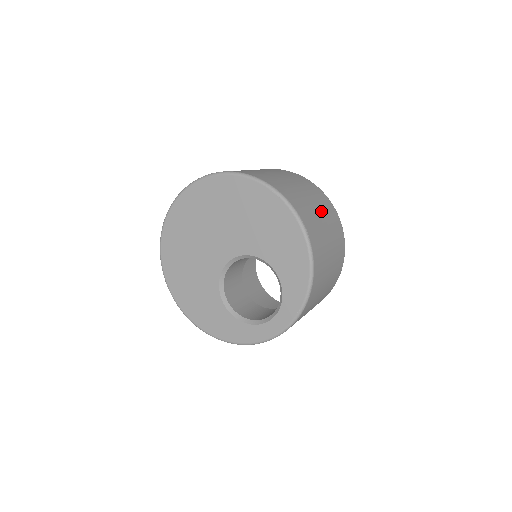
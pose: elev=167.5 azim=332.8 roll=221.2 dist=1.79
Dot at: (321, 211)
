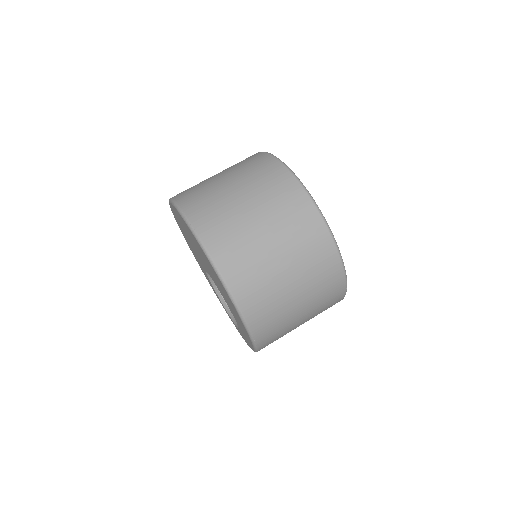
Dot at: (307, 305)
